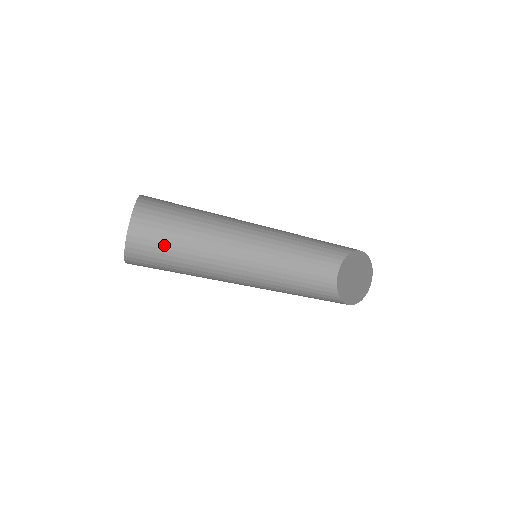
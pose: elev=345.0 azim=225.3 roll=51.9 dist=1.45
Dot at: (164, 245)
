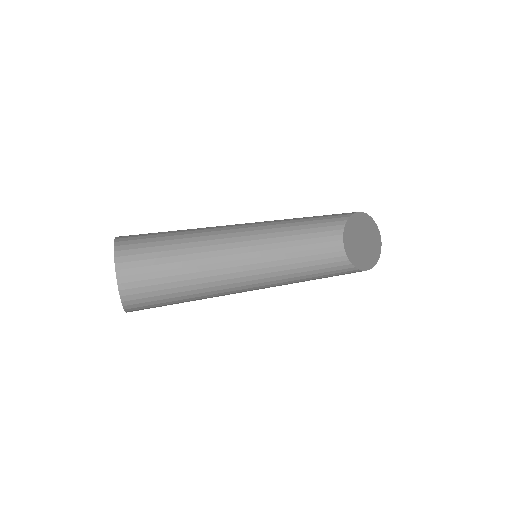
Dot at: (156, 243)
